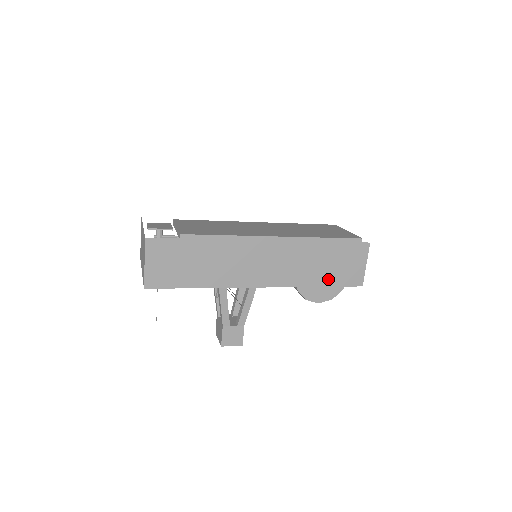
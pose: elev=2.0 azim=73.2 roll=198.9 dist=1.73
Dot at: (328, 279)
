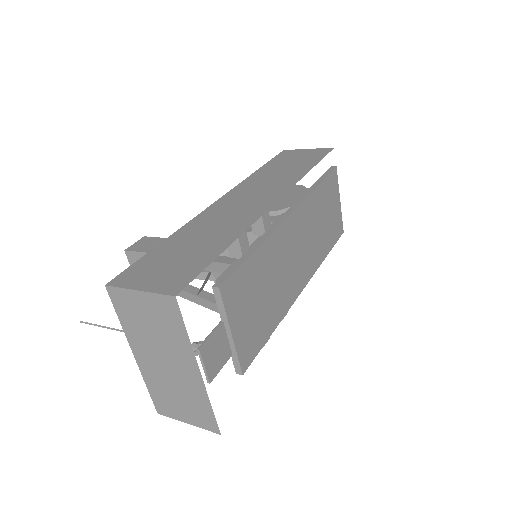
Dot at: occluded
